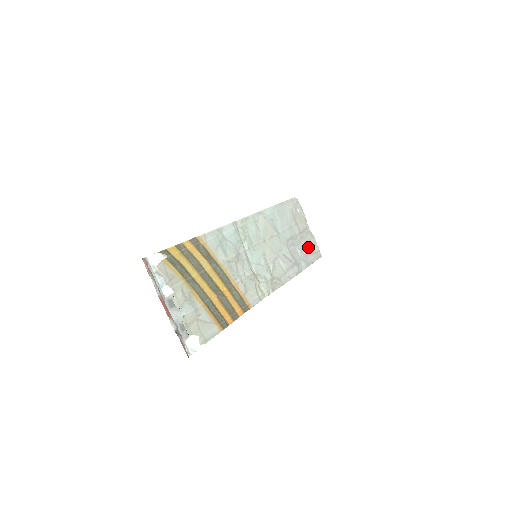
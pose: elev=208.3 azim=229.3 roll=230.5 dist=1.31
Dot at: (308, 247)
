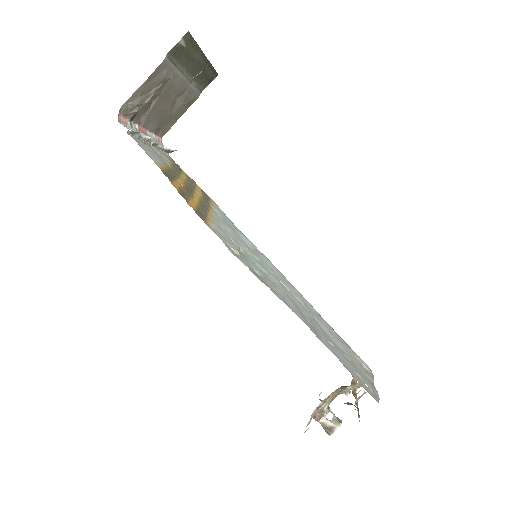
Dot at: (354, 371)
